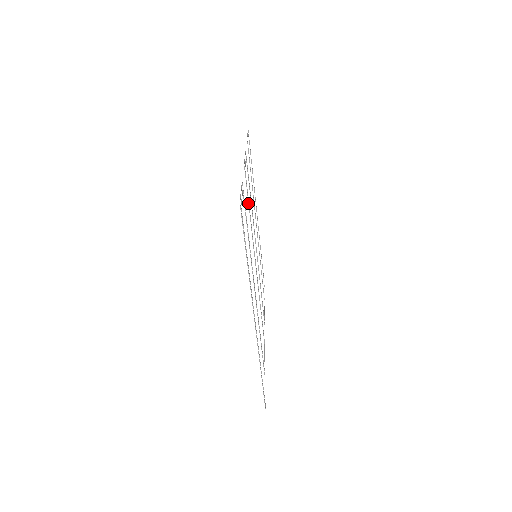
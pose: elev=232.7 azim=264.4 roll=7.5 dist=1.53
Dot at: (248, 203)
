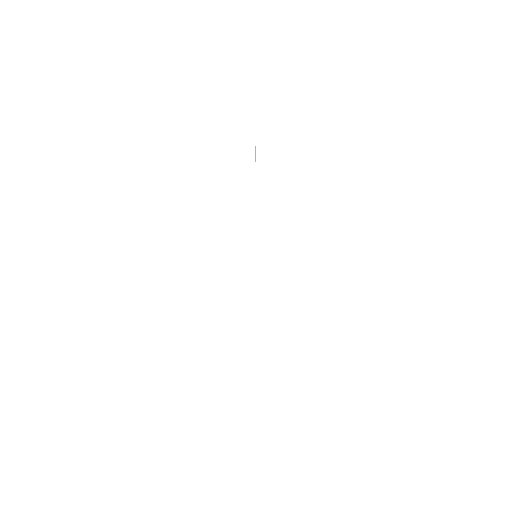
Dot at: occluded
